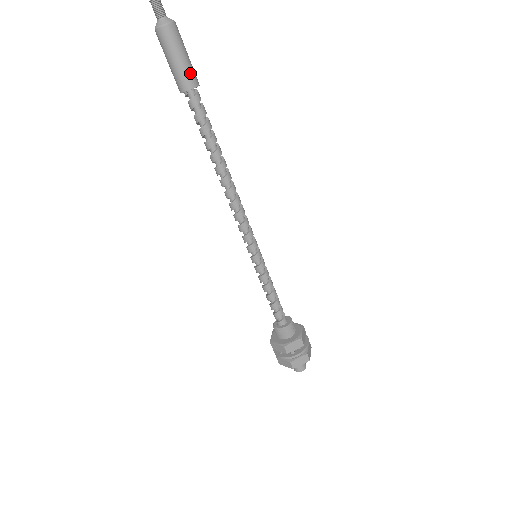
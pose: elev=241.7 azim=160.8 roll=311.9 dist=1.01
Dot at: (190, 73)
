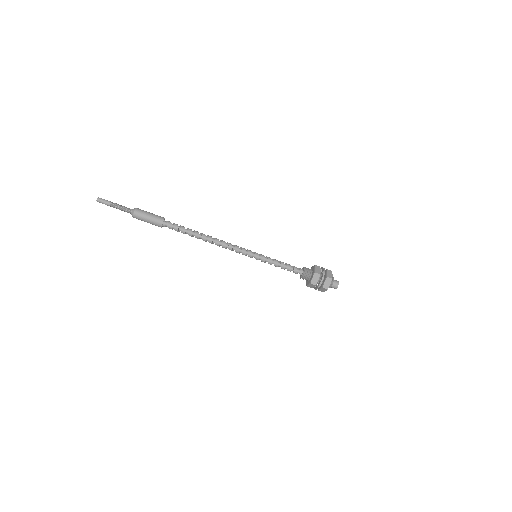
Dot at: (158, 216)
